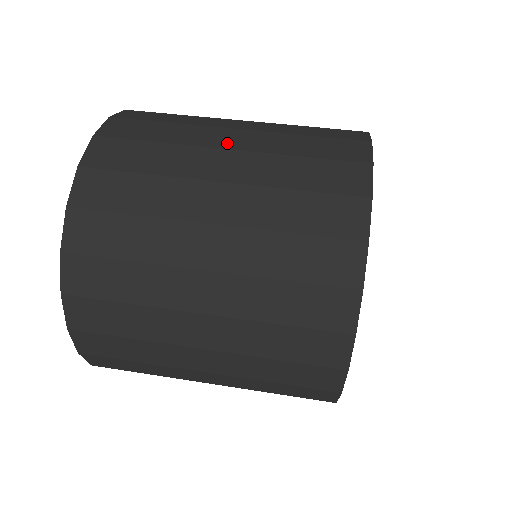
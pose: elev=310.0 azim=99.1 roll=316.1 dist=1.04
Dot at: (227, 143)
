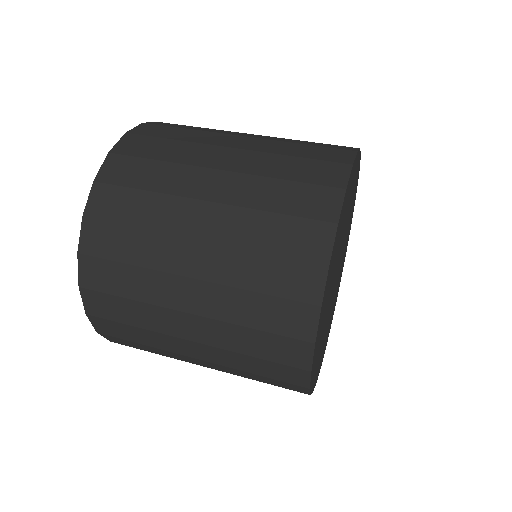
Dot at: (232, 144)
